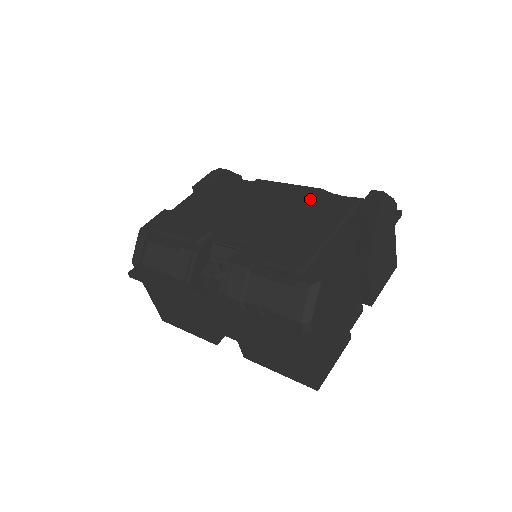
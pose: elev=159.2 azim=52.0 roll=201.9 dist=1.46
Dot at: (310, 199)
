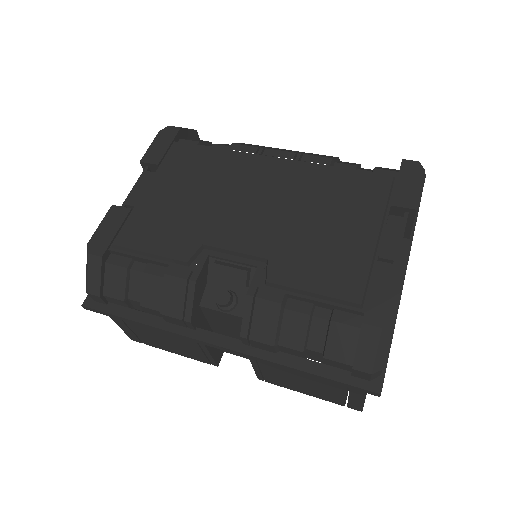
Dot at: (326, 179)
